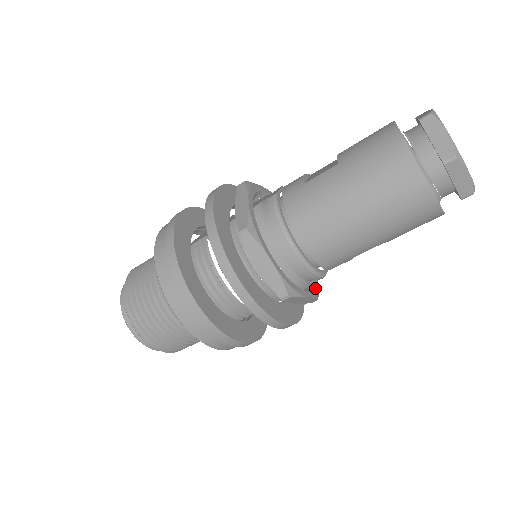
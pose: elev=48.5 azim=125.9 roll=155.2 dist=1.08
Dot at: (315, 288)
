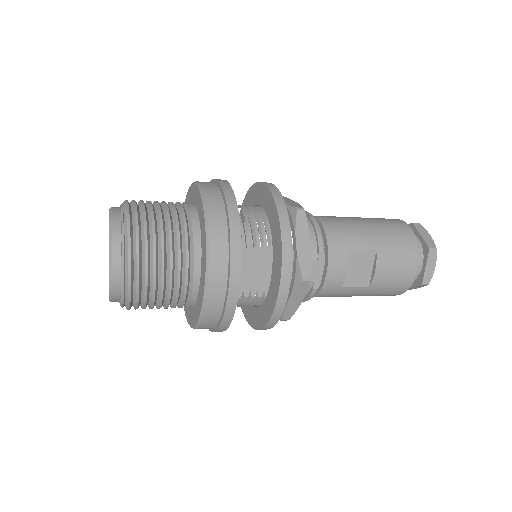
Dot at: occluded
